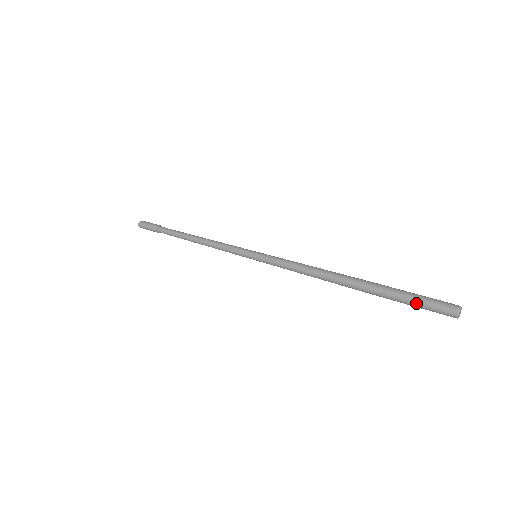
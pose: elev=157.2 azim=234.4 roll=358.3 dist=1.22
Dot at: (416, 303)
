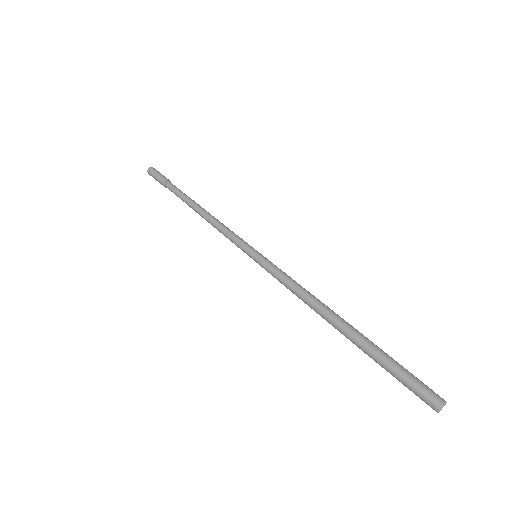
Dot at: (400, 381)
